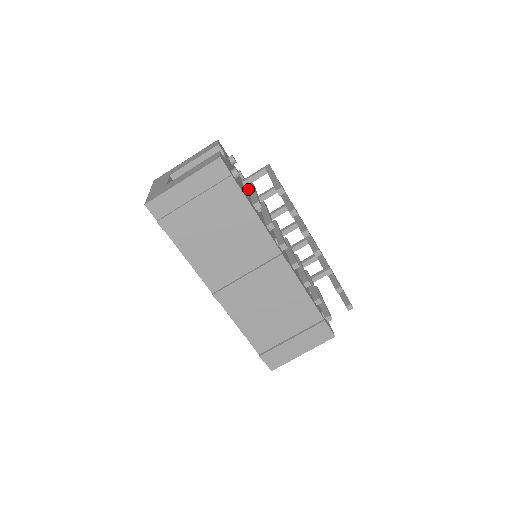
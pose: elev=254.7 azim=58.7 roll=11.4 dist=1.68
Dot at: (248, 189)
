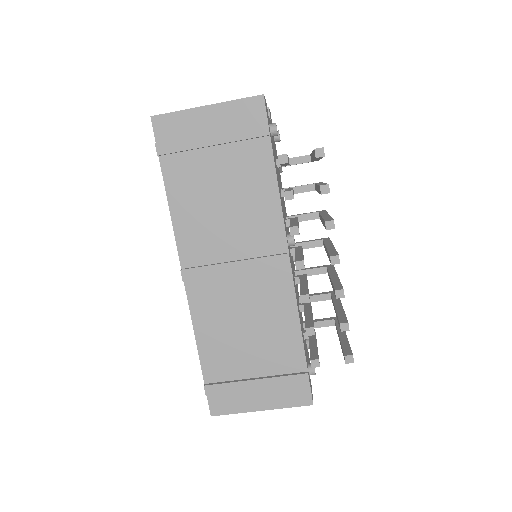
Dot at: occluded
